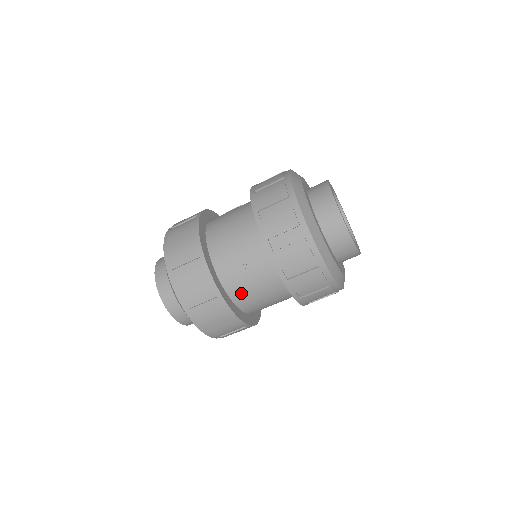
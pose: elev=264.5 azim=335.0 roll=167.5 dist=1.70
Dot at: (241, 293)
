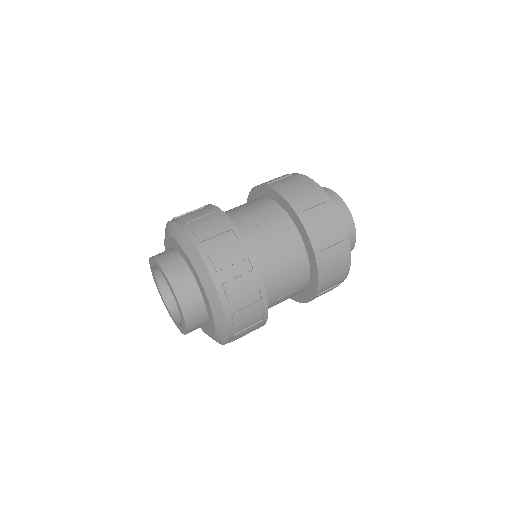
Dot at: (258, 249)
